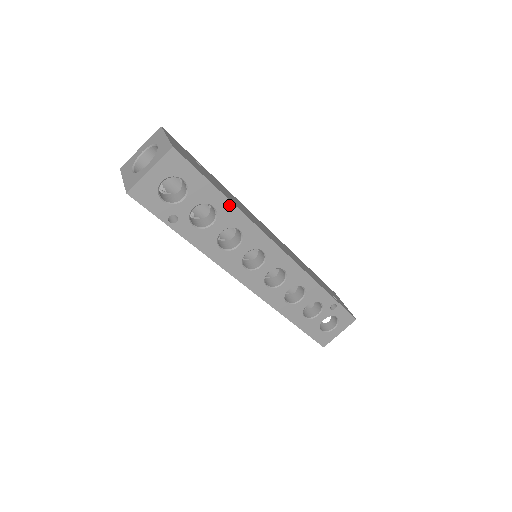
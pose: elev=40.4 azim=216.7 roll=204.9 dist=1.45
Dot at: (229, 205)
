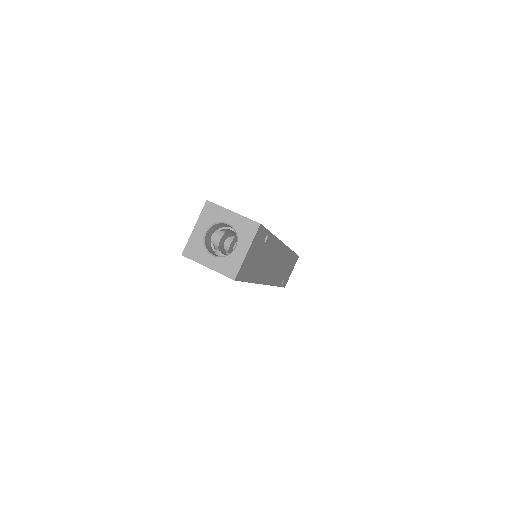
Dot at: occluded
